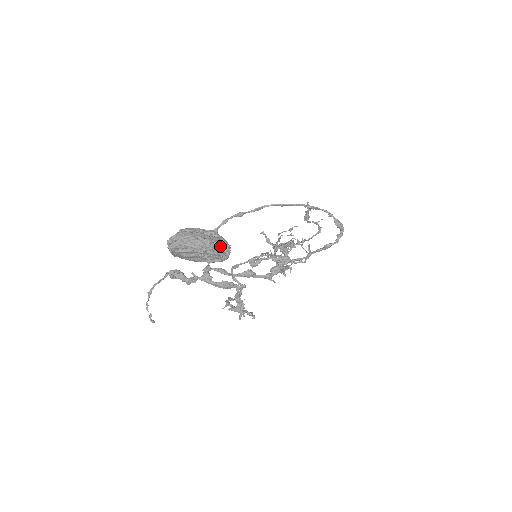
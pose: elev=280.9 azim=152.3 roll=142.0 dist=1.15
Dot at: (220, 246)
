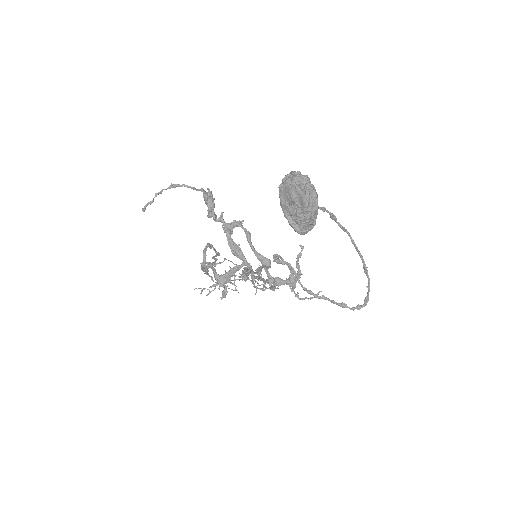
Dot at: (314, 221)
